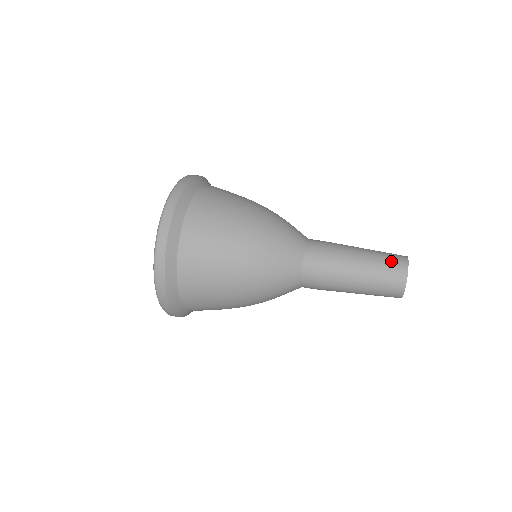
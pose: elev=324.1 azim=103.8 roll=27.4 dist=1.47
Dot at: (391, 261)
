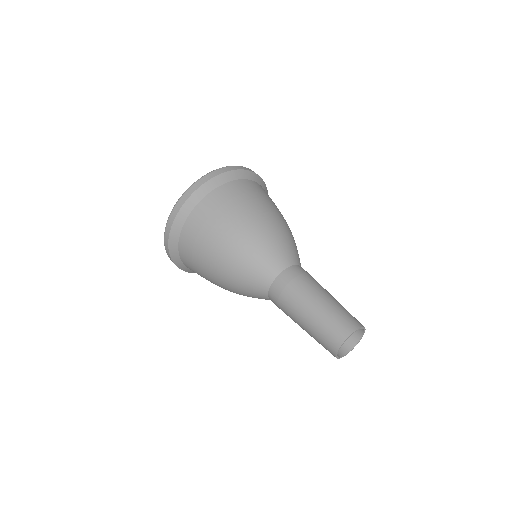
Dot at: (349, 316)
